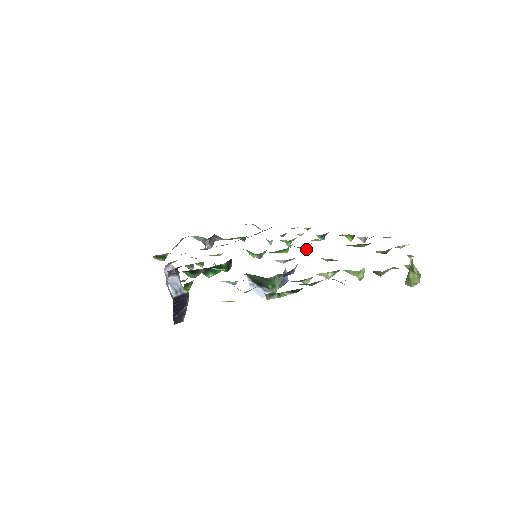
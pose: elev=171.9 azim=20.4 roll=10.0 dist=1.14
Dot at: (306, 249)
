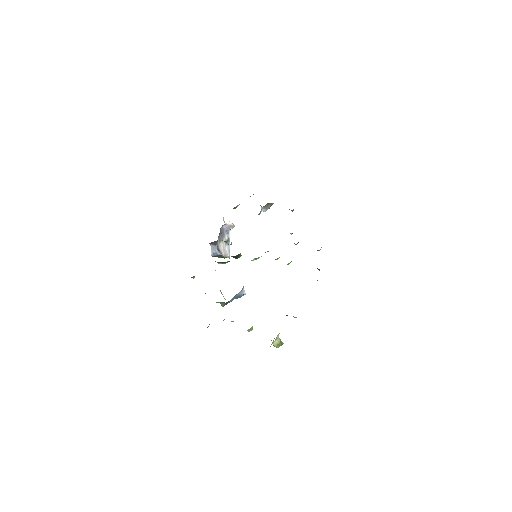
Dot at: (288, 264)
